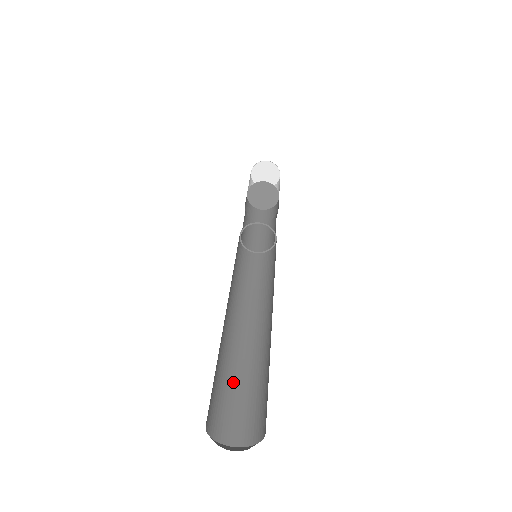
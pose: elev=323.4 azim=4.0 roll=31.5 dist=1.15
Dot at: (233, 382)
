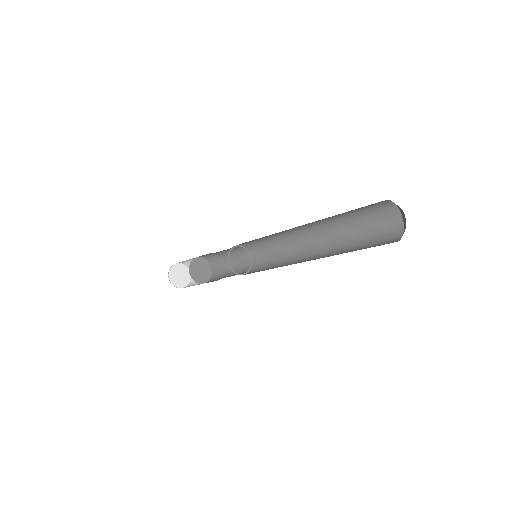
Dot at: occluded
